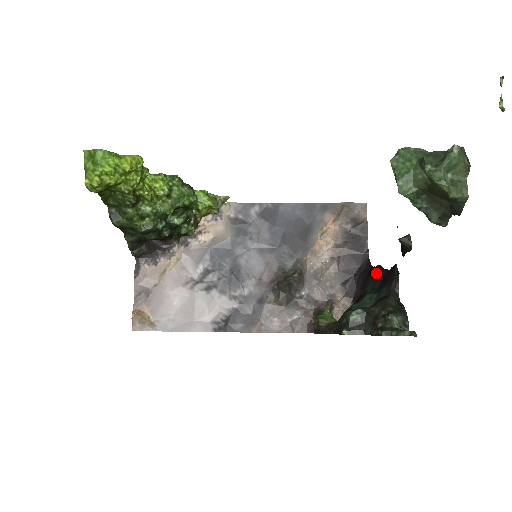
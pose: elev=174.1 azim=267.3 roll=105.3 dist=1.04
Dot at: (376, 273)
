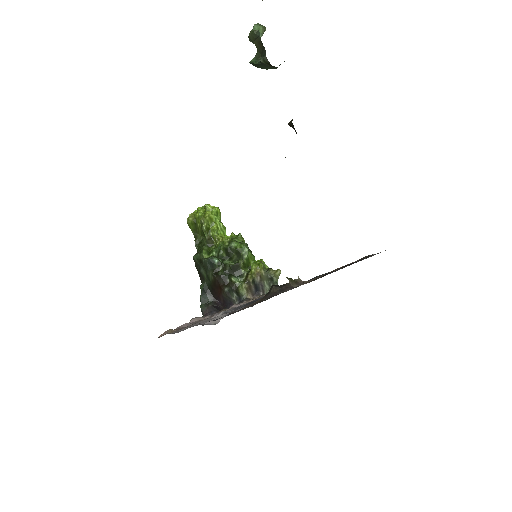
Dot at: occluded
